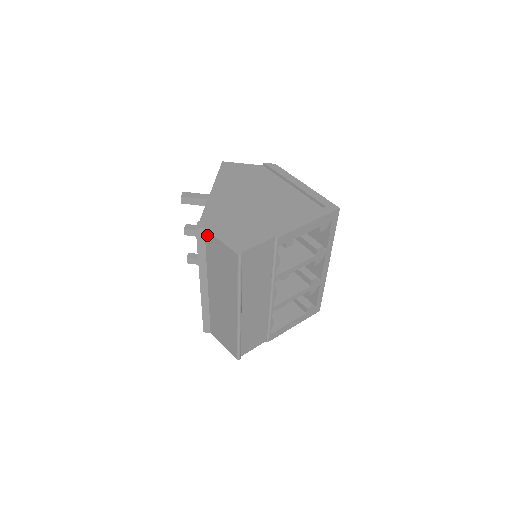
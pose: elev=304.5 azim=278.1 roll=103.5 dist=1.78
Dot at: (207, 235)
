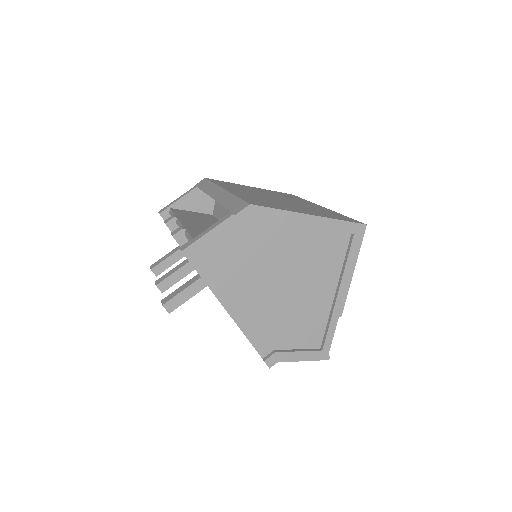
Dot at: occluded
